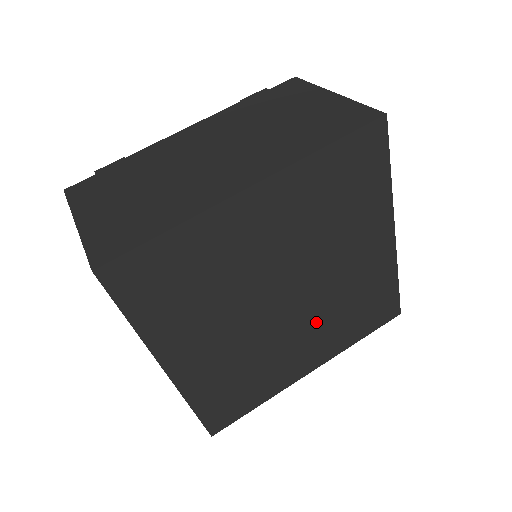
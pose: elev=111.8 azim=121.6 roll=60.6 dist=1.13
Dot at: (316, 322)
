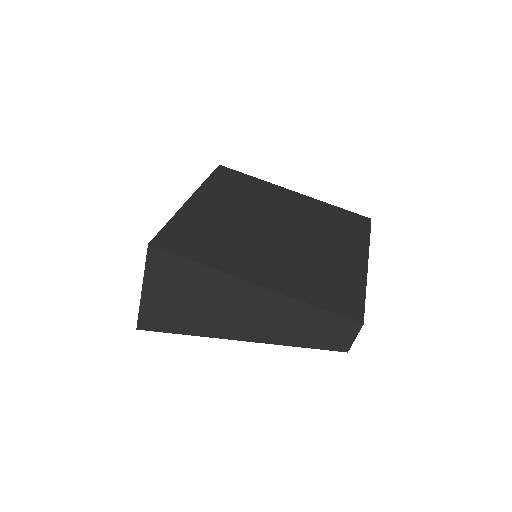
Dot at: (319, 236)
